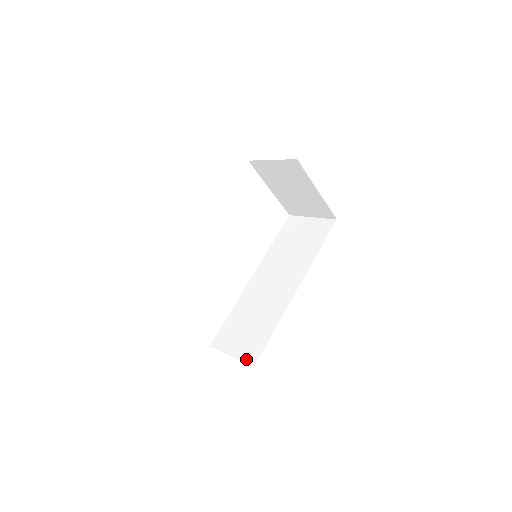
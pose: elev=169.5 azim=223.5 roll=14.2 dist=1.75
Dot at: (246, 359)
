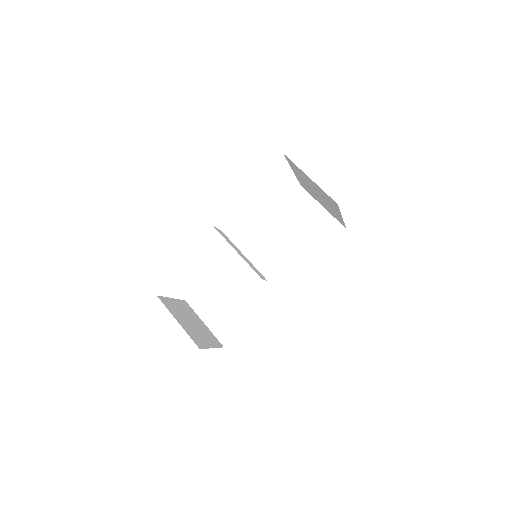
Dot at: (218, 336)
